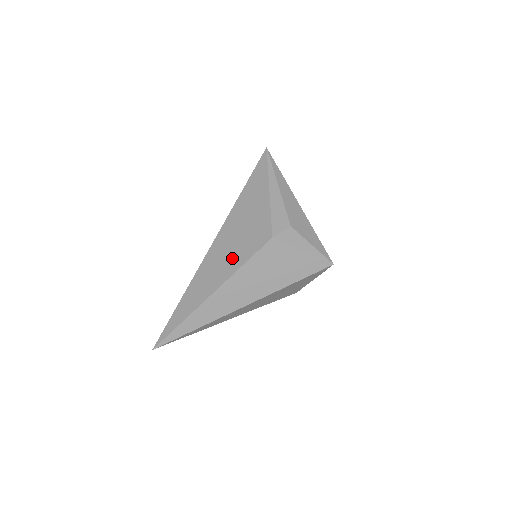
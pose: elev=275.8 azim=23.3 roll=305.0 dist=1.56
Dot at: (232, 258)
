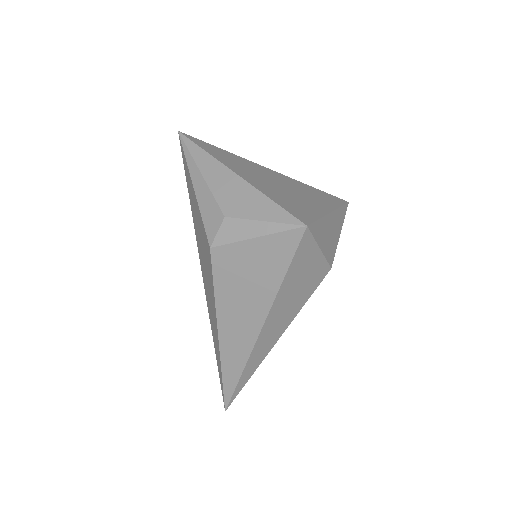
Dot at: (210, 288)
